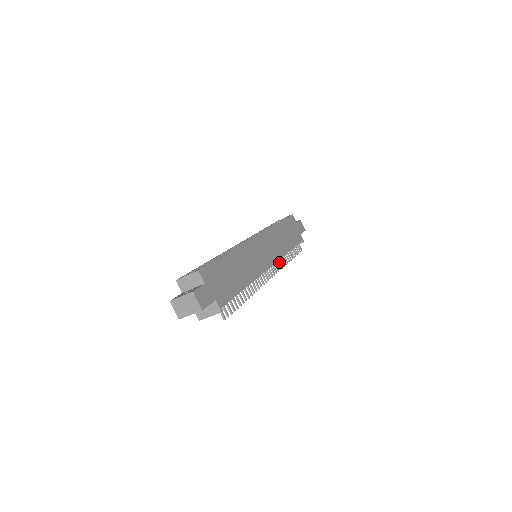
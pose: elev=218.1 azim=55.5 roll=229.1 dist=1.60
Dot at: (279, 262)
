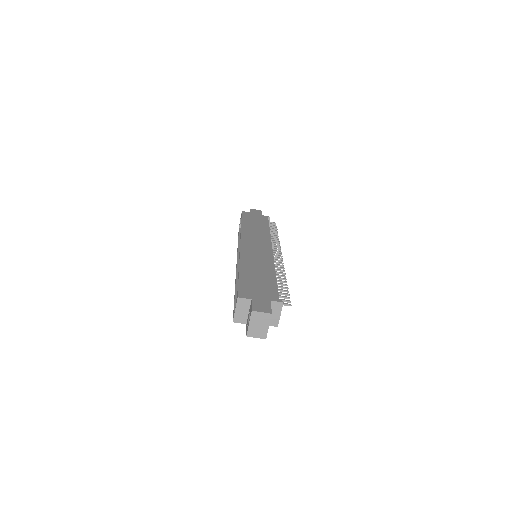
Dot at: (273, 243)
